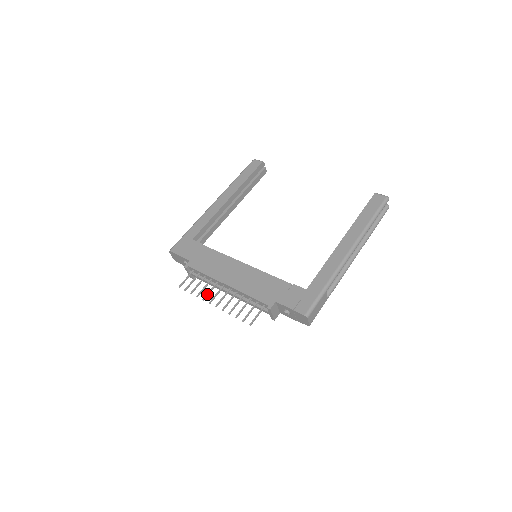
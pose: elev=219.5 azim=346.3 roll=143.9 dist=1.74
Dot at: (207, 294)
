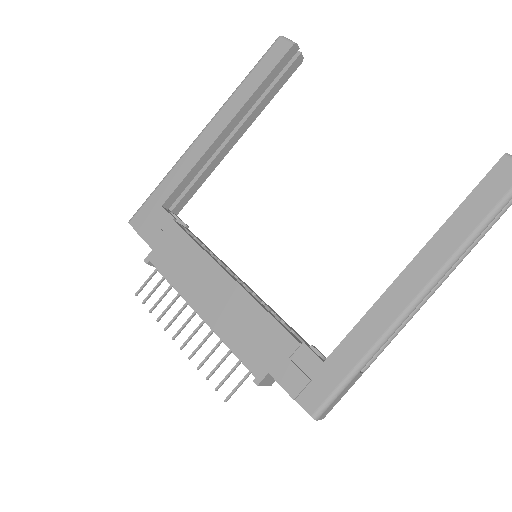
Dot at: (171, 321)
